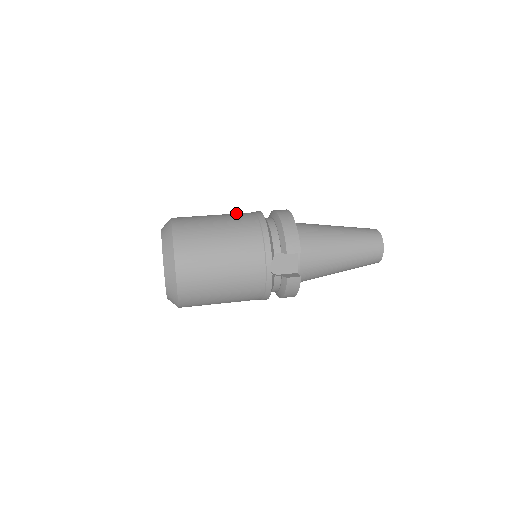
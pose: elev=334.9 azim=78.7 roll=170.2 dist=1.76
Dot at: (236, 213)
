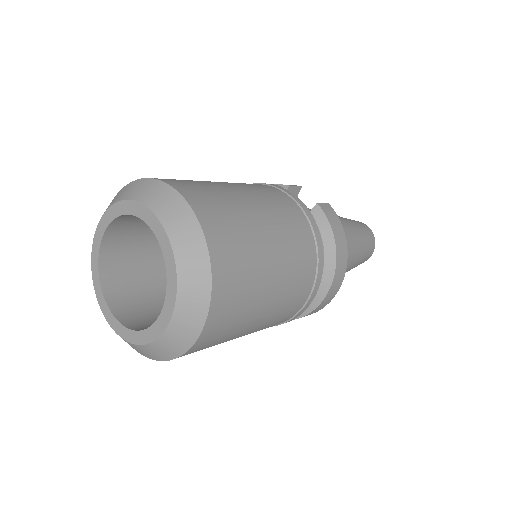
Dot at: occluded
